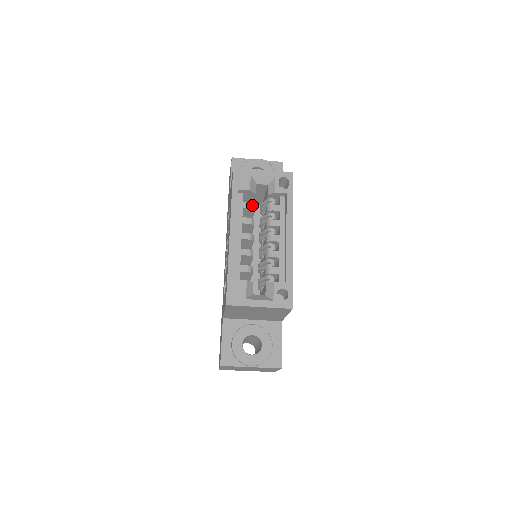
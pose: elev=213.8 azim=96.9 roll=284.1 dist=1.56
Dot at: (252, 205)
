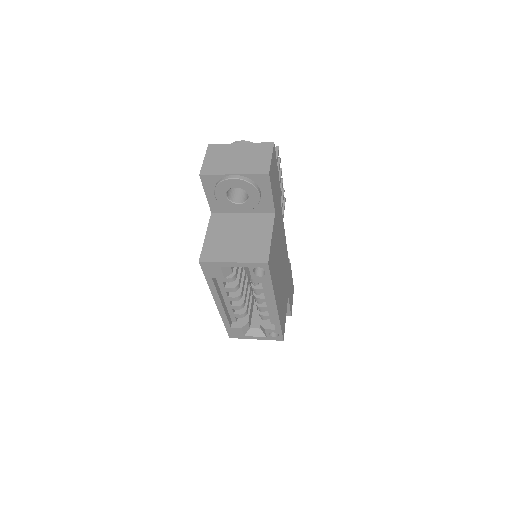
Dot at: (231, 279)
